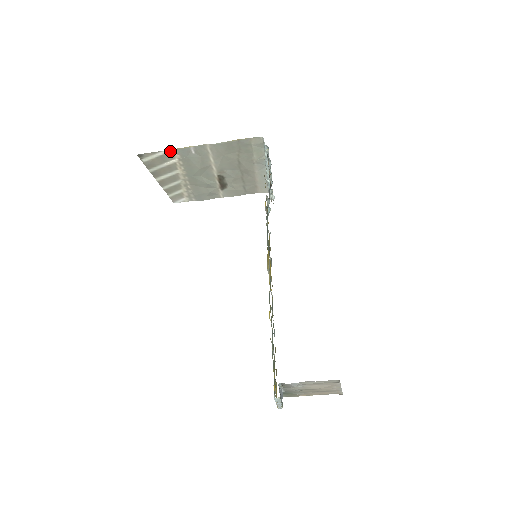
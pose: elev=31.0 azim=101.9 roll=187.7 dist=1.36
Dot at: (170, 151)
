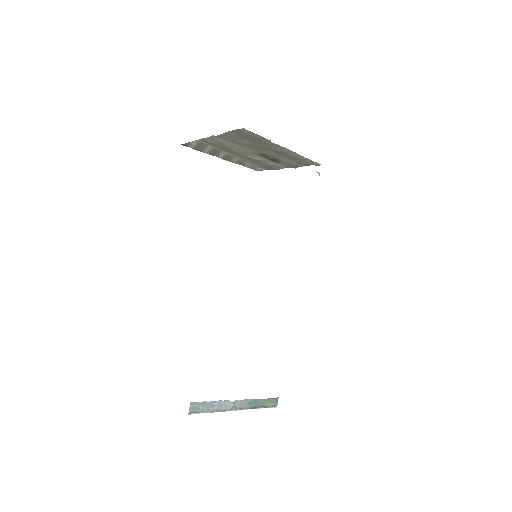
Dot at: (197, 141)
